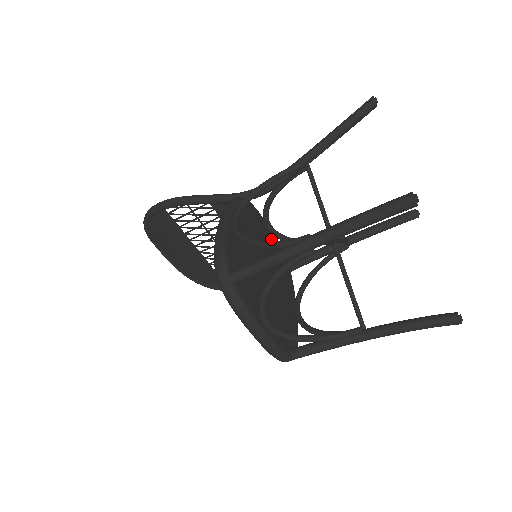
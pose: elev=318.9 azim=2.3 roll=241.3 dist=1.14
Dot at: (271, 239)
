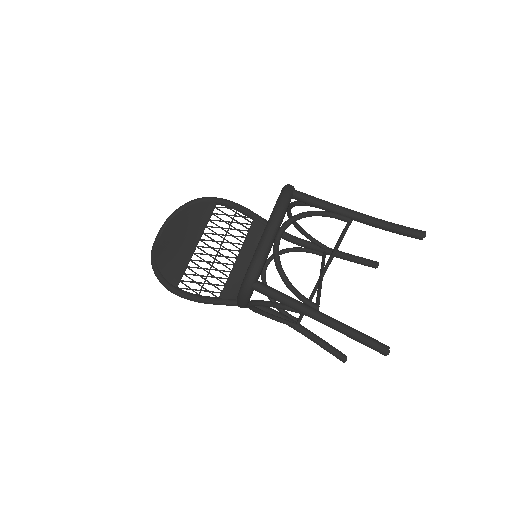
Dot at: occluded
